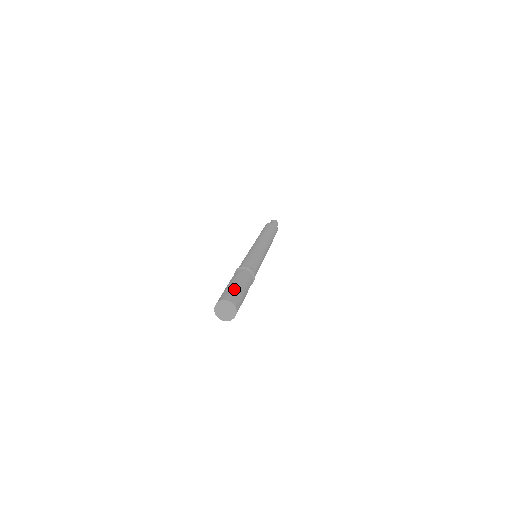
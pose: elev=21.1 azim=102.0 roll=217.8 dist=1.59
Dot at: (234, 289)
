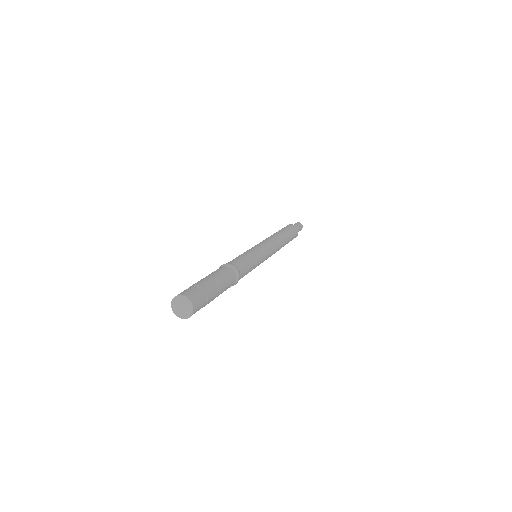
Dot at: (192, 285)
